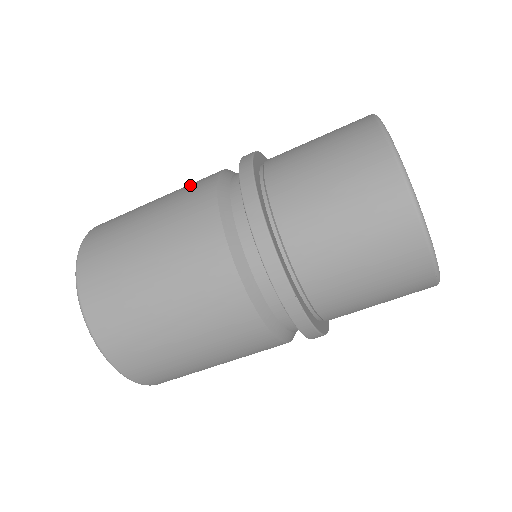
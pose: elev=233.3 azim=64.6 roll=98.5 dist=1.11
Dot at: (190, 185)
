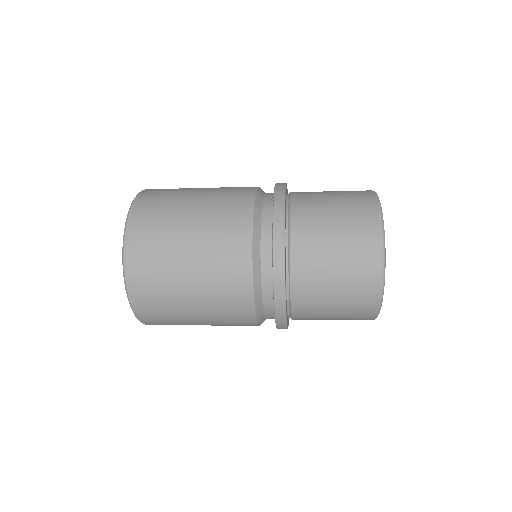
Dot at: (226, 209)
